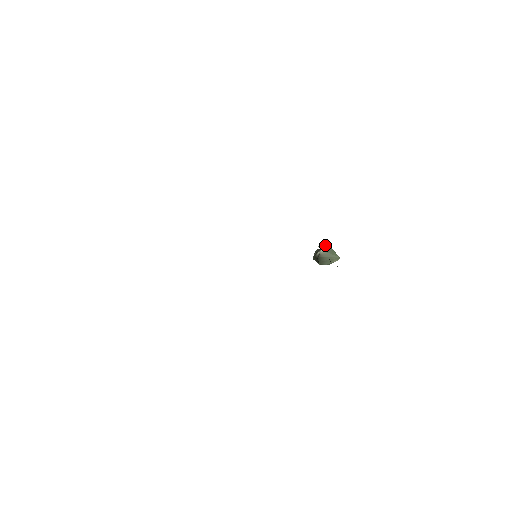
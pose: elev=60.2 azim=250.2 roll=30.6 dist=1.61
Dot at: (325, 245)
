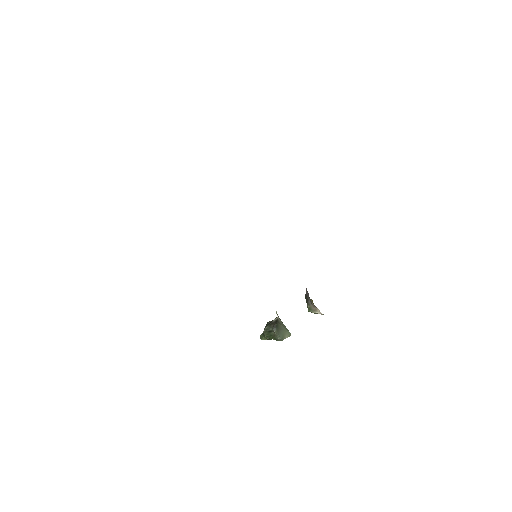
Dot at: occluded
